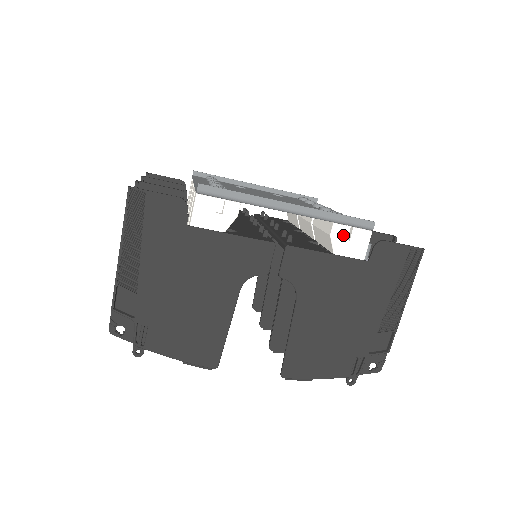
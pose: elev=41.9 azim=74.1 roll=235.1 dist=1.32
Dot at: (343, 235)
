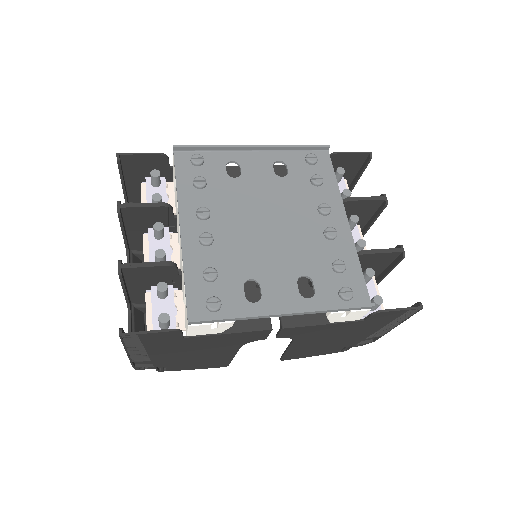
Dot at: (340, 315)
